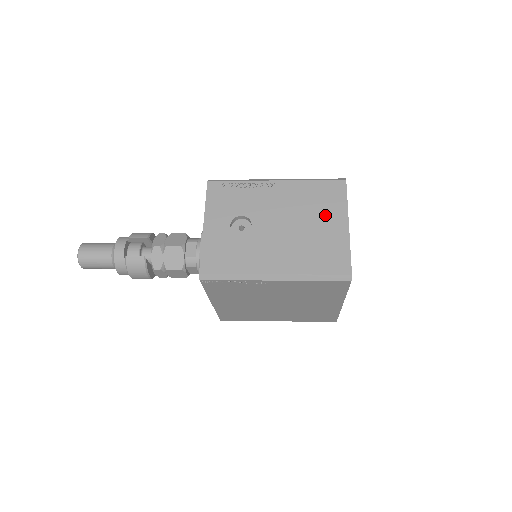
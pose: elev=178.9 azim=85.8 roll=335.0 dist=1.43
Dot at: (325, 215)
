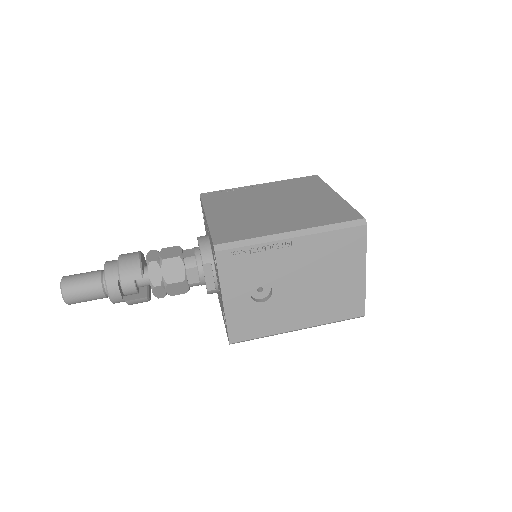
Dot at: (344, 267)
